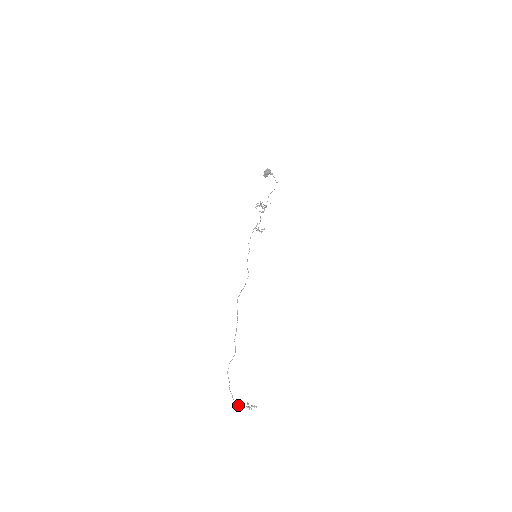
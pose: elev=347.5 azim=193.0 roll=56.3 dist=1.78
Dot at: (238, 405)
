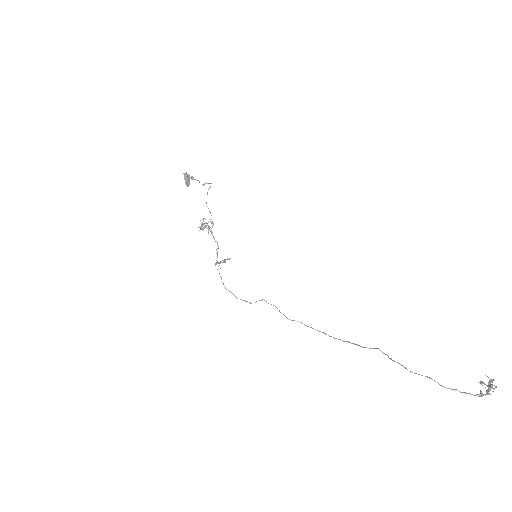
Dot at: (481, 394)
